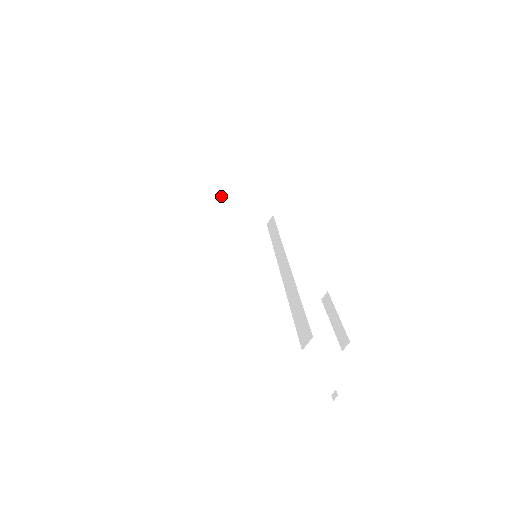
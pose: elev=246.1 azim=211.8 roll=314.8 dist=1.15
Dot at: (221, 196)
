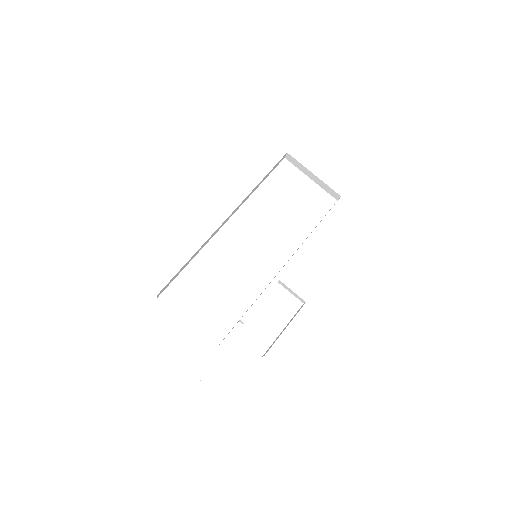
Dot at: (298, 167)
